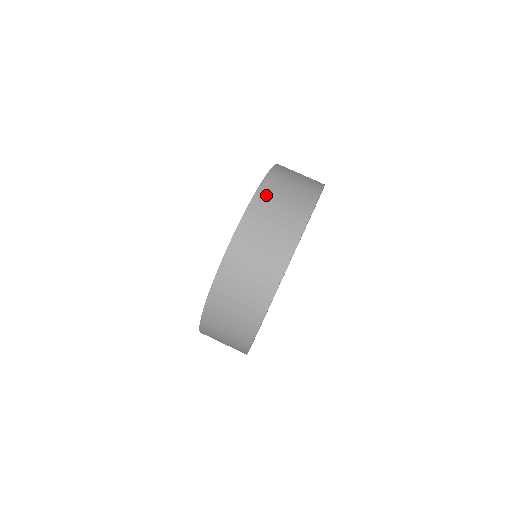
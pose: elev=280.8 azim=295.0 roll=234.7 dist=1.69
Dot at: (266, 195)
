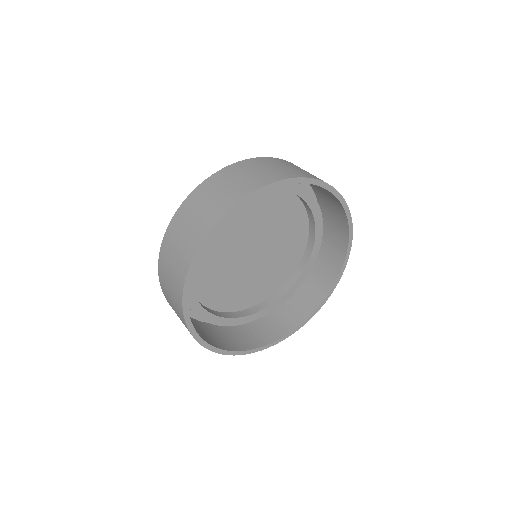
Dot at: (276, 160)
